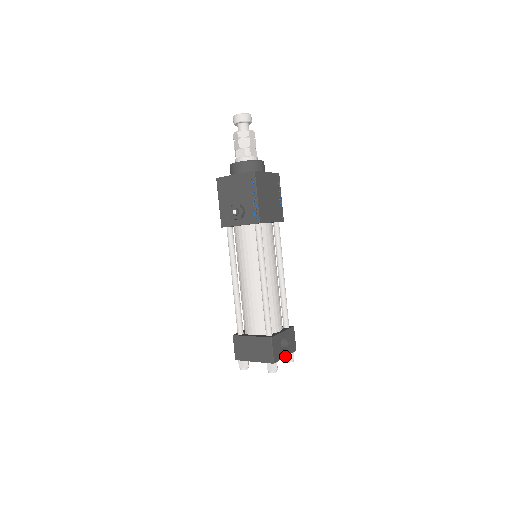
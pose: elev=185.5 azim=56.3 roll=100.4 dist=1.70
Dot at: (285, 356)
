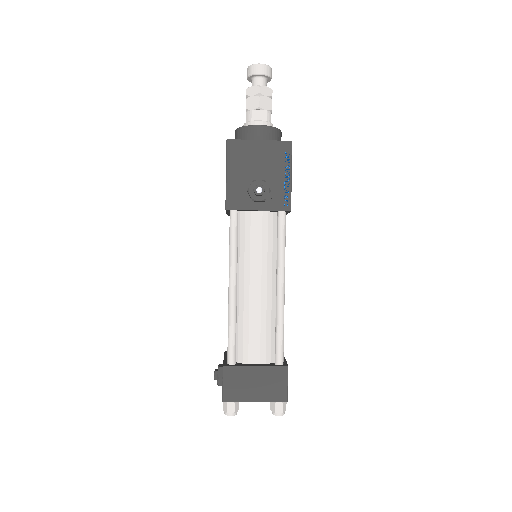
Dot at: occluded
